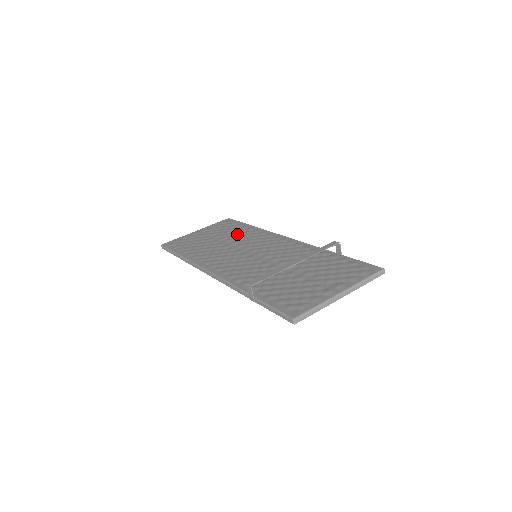
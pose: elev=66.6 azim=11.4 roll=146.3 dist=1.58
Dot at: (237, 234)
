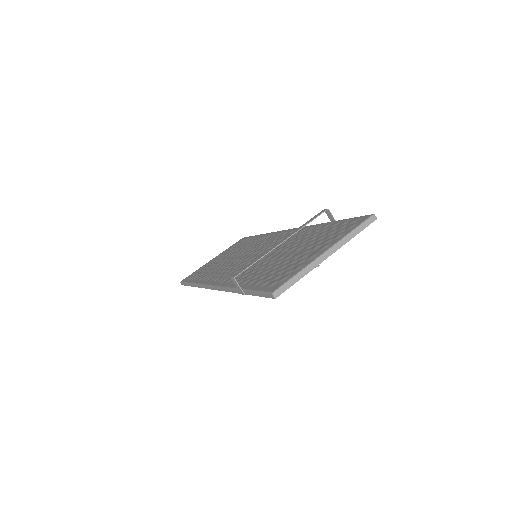
Dot at: (245, 246)
